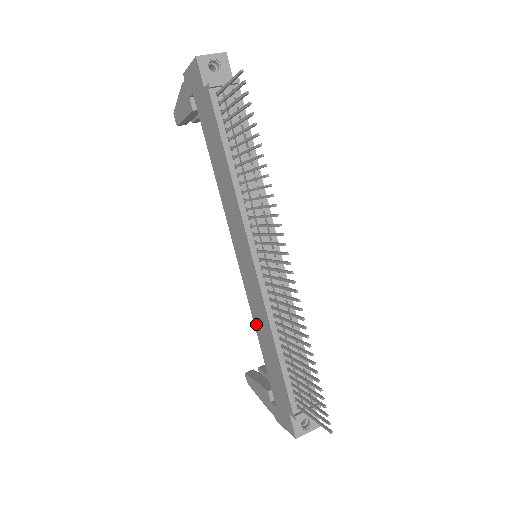
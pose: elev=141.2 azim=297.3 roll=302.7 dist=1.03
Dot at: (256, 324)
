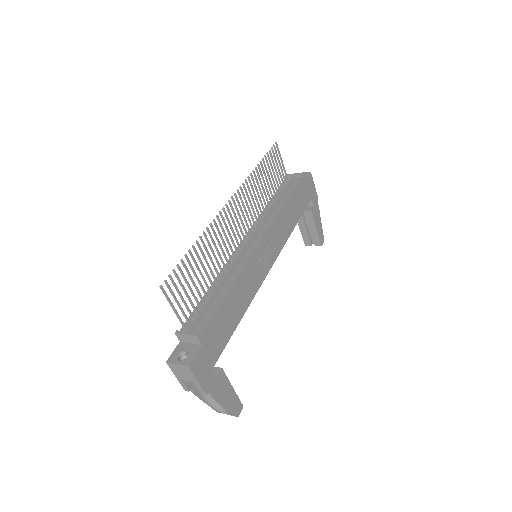
Dot at: occluded
